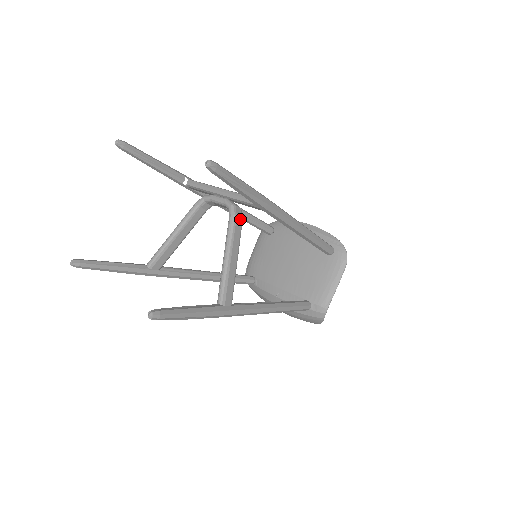
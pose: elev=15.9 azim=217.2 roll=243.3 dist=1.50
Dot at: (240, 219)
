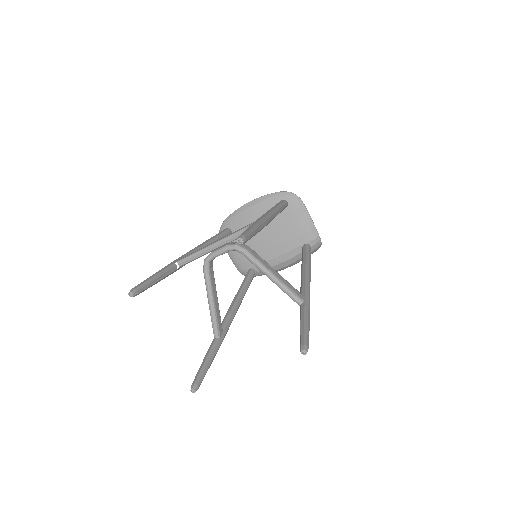
Dot at: (248, 248)
